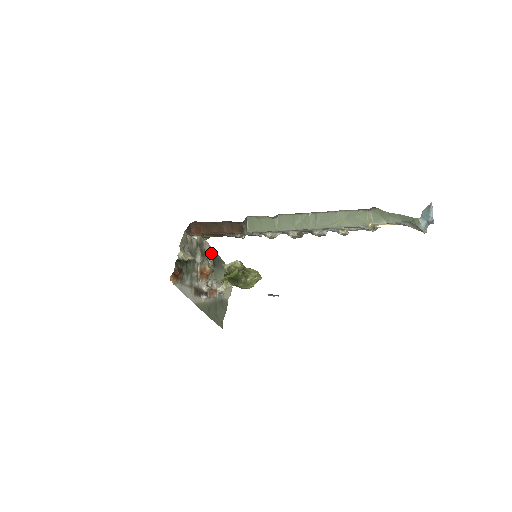
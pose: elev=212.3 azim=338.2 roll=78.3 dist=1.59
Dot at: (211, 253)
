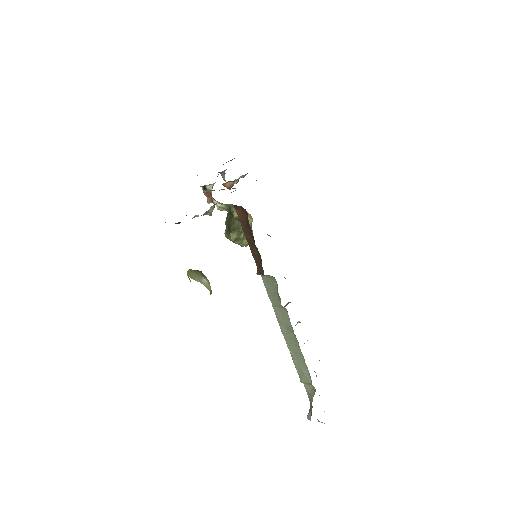
Dot at: occluded
